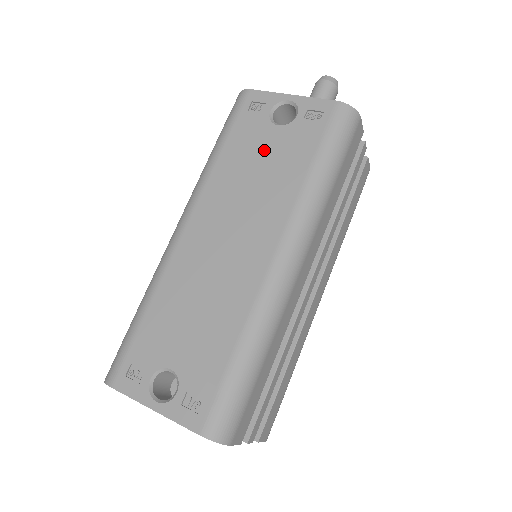
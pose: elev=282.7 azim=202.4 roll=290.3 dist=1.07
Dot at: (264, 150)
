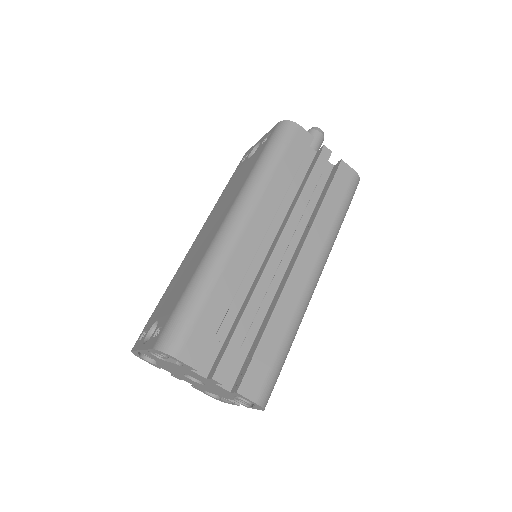
Dot at: (240, 174)
